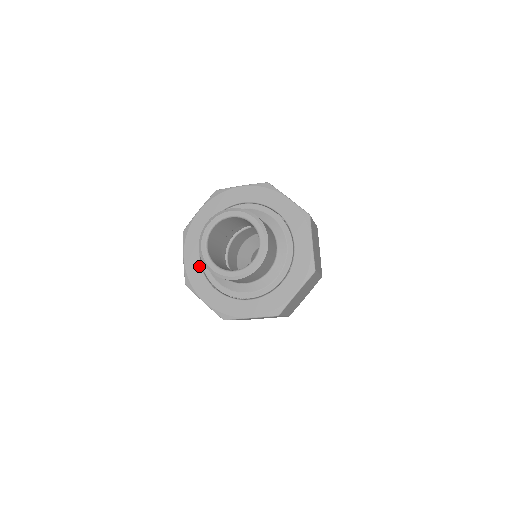
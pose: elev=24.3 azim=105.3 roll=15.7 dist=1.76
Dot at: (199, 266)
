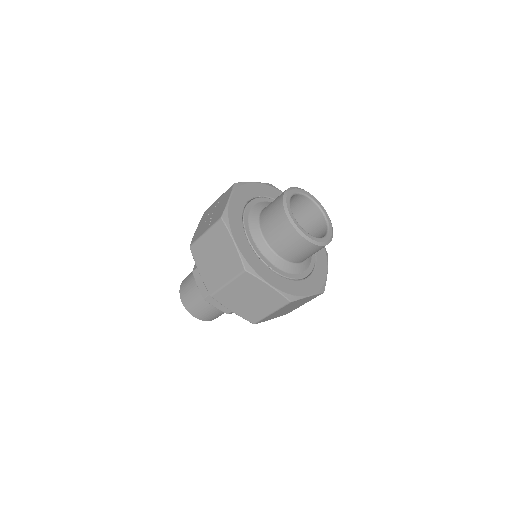
Dot at: (241, 215)
